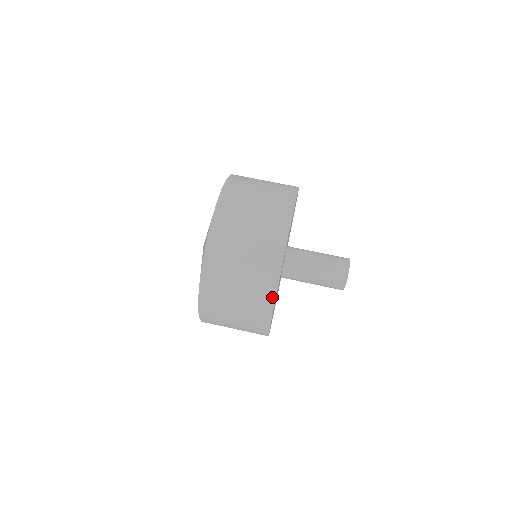
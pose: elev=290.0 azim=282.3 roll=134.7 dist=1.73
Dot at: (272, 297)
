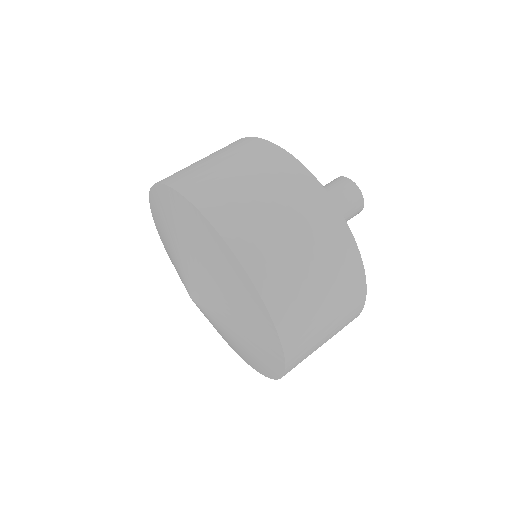
Dot at: occluded
